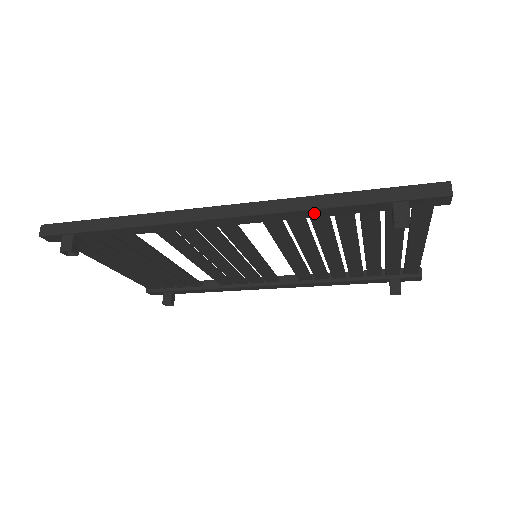
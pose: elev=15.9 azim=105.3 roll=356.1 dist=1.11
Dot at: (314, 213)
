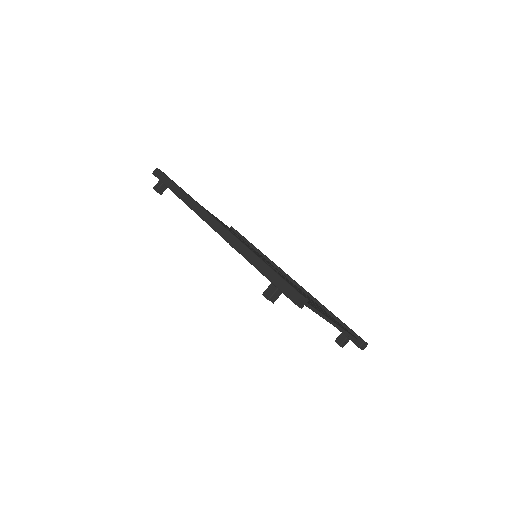
Dot at: occluded
